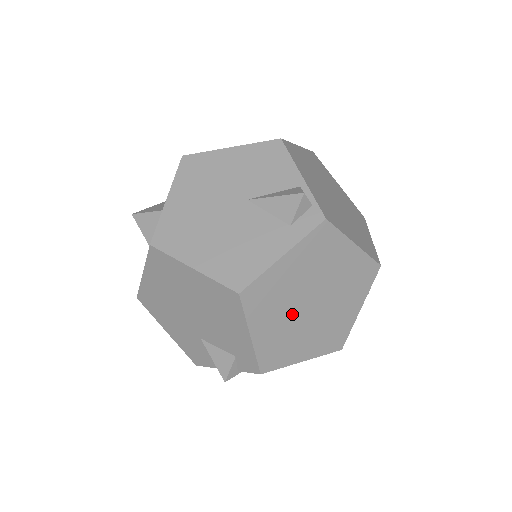
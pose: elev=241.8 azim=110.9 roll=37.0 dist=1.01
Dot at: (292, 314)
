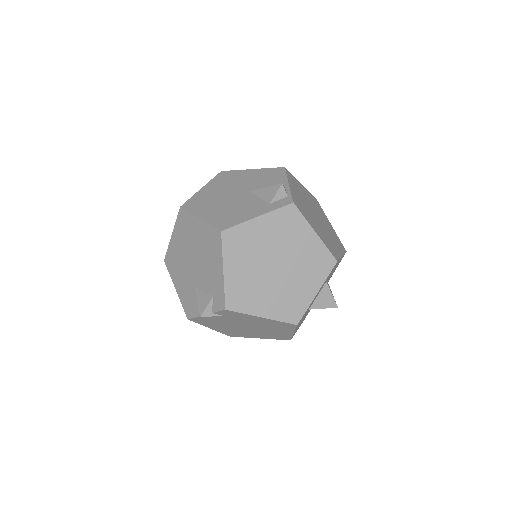
Dot at: (258, 268)
